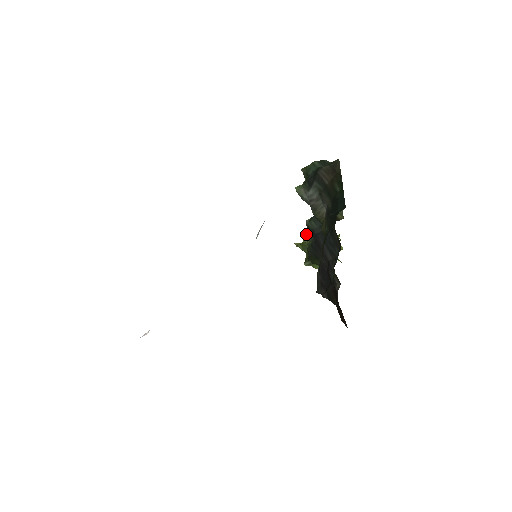
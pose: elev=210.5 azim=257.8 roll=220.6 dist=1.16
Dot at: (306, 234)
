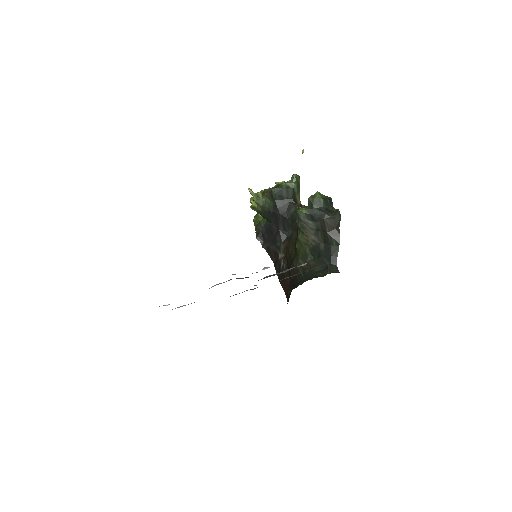
Dot at: (266, 196)
